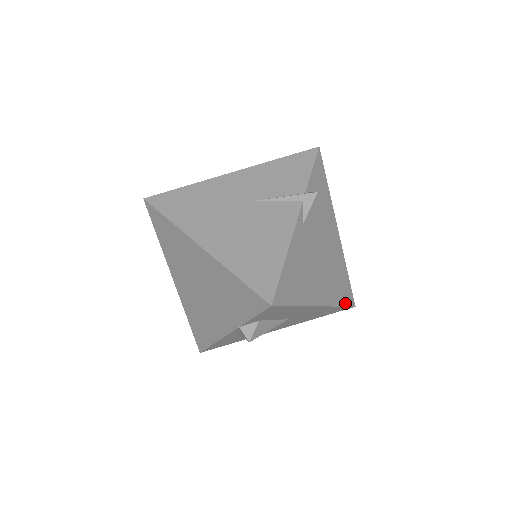
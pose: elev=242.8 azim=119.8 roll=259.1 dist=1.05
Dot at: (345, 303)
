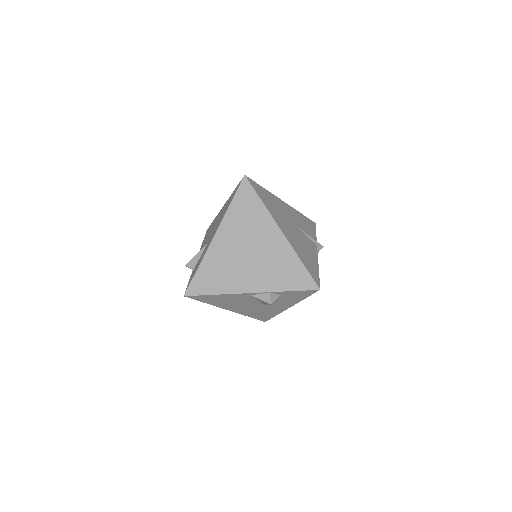
Dot at: occluded
